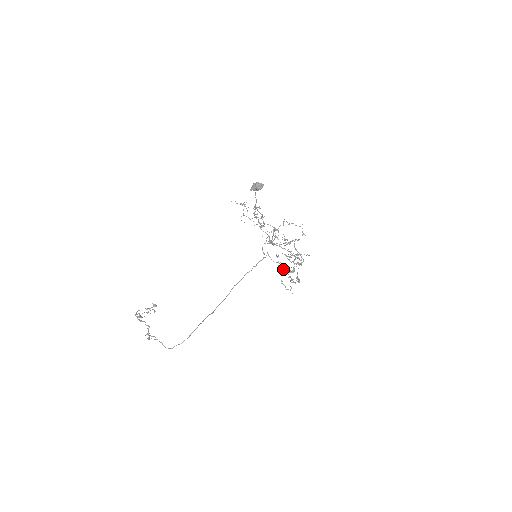
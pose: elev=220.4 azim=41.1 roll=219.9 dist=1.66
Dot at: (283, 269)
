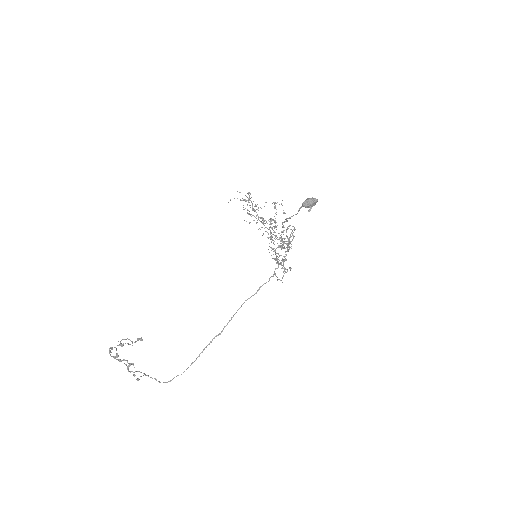
Dot at: (278, 262)
